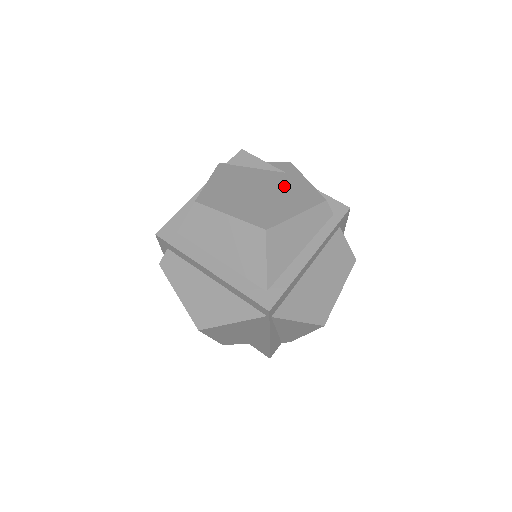
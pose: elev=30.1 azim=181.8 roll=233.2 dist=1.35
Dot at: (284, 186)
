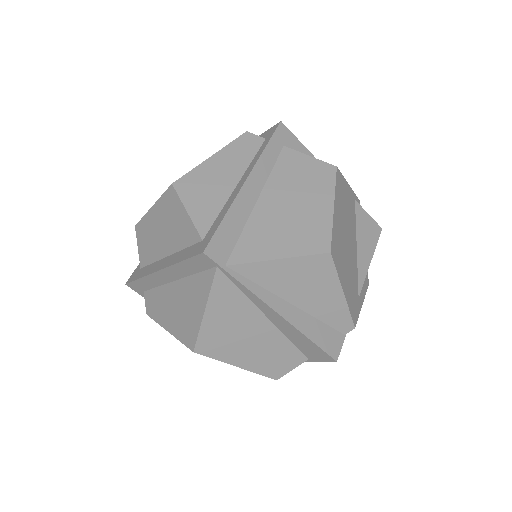
Dot at: occluded
